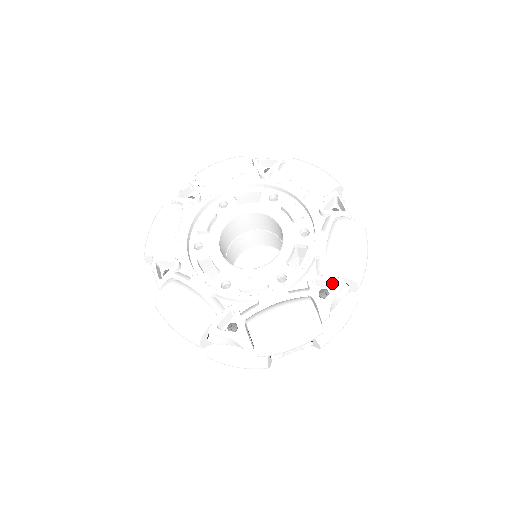
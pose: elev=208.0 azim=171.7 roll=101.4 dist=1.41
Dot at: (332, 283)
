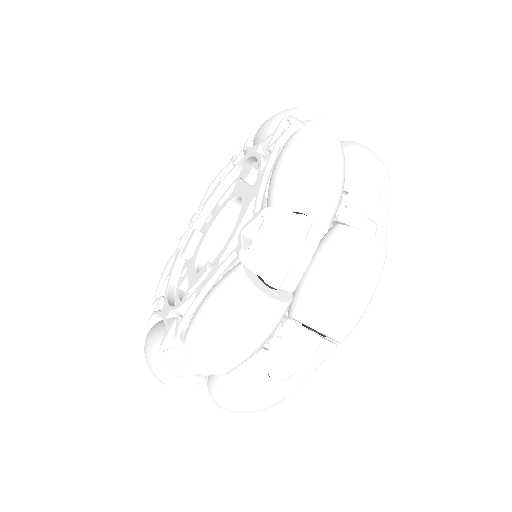
Dot at: occluded
